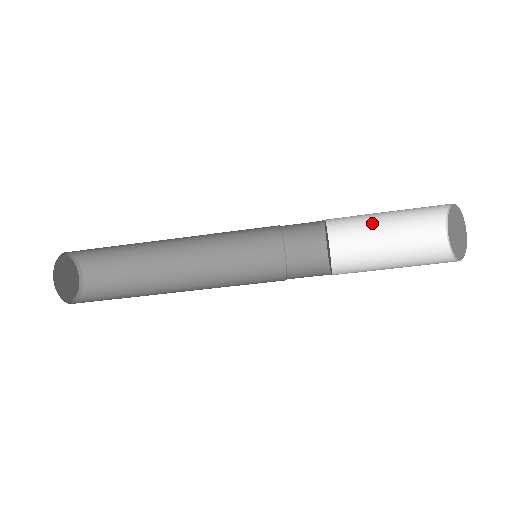
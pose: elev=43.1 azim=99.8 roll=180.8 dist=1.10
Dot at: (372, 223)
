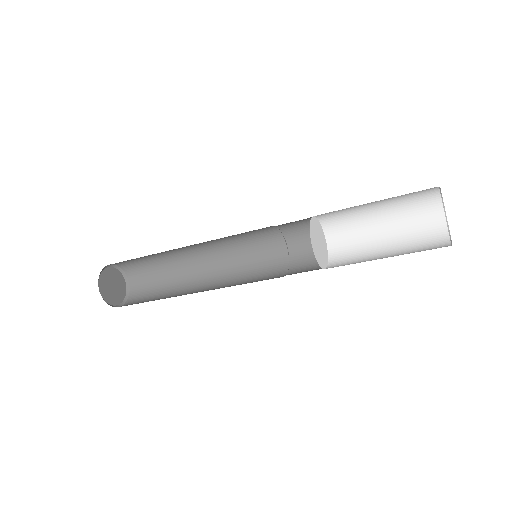
Dot at: (359, 205)
